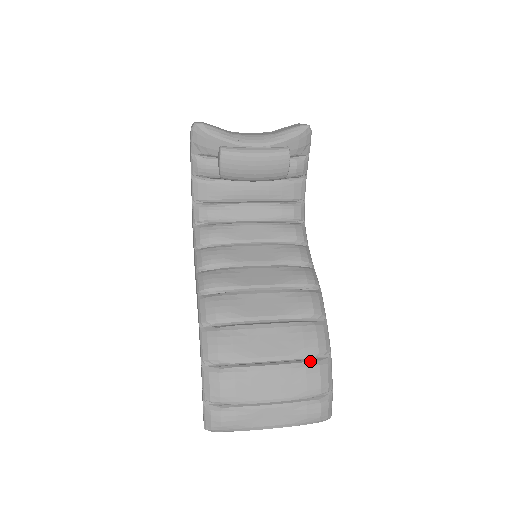
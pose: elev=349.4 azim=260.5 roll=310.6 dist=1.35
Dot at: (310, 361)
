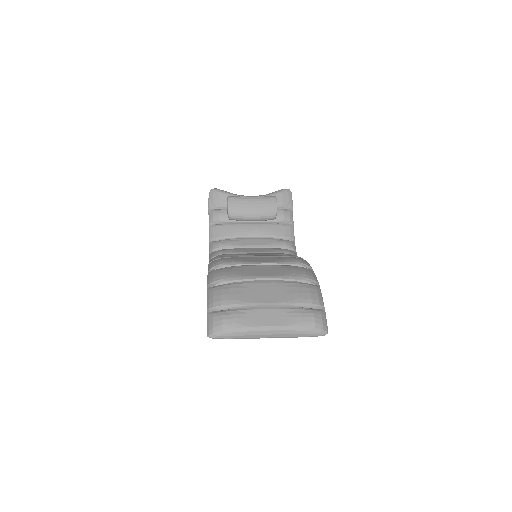
Dot at: (300, 282)
